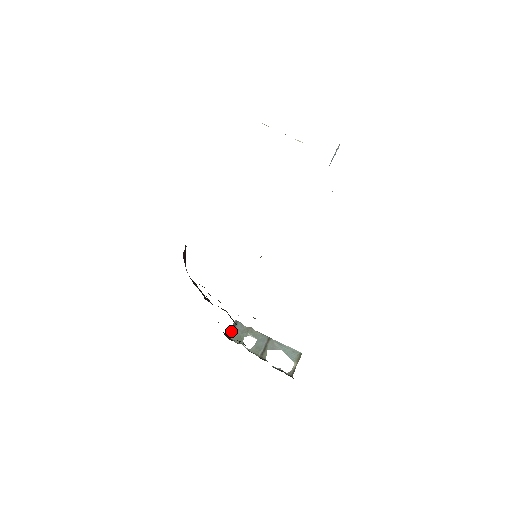
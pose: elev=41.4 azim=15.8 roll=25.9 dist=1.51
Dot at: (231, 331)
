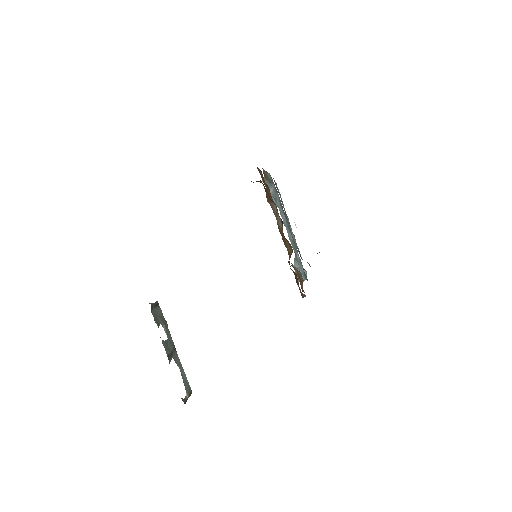
Dot at: (153, 305)
